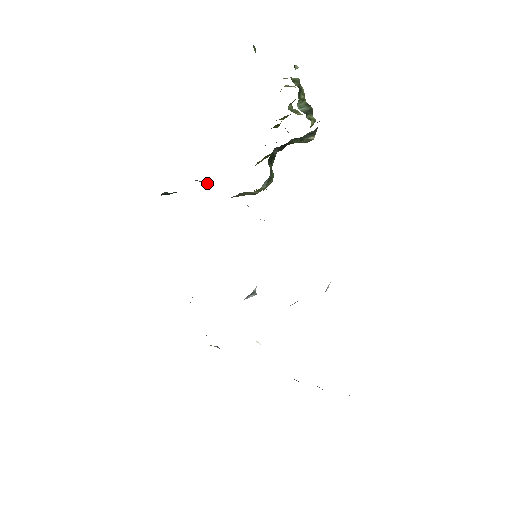
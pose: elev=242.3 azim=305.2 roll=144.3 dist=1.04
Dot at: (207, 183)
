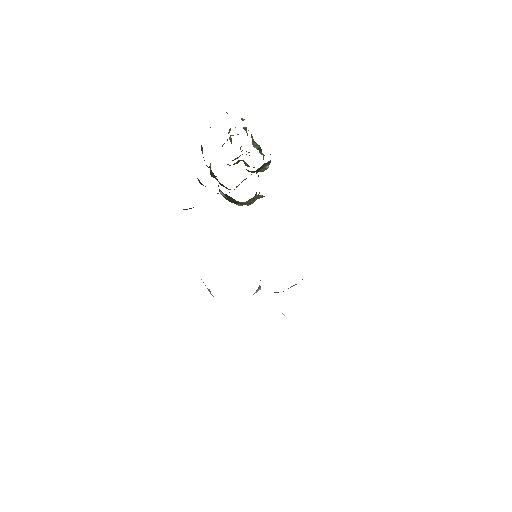
Dot at: occluded
